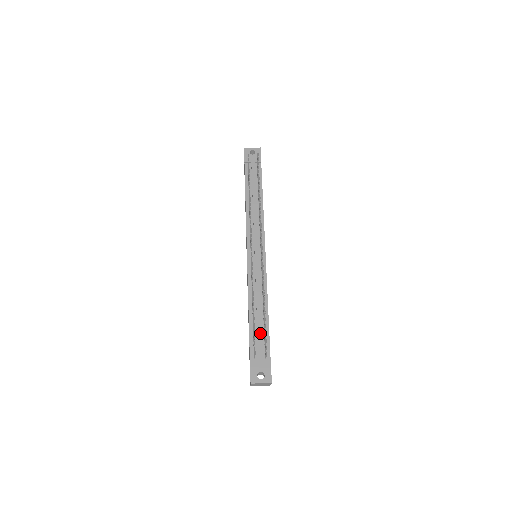
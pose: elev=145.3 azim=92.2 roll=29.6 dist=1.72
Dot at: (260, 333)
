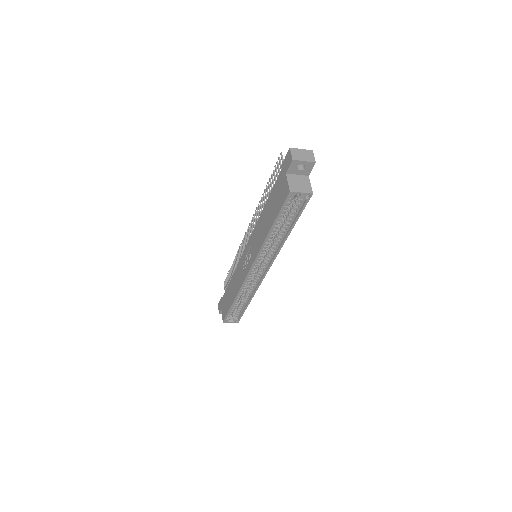
Dot at: occluded
